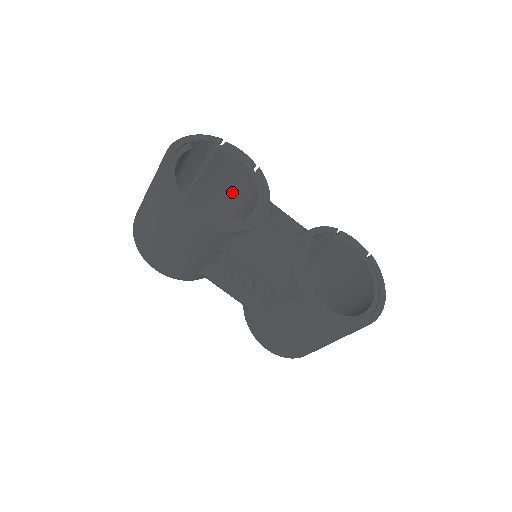
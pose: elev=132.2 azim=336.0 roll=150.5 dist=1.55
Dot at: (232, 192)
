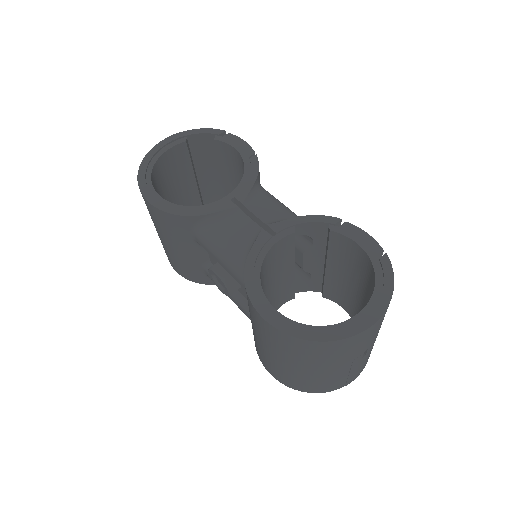
Dot at: occluded
